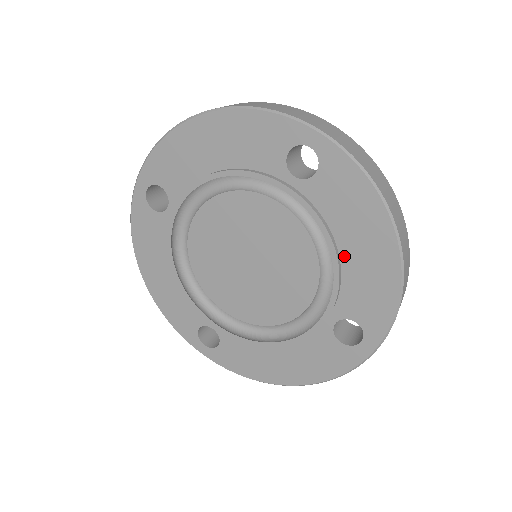
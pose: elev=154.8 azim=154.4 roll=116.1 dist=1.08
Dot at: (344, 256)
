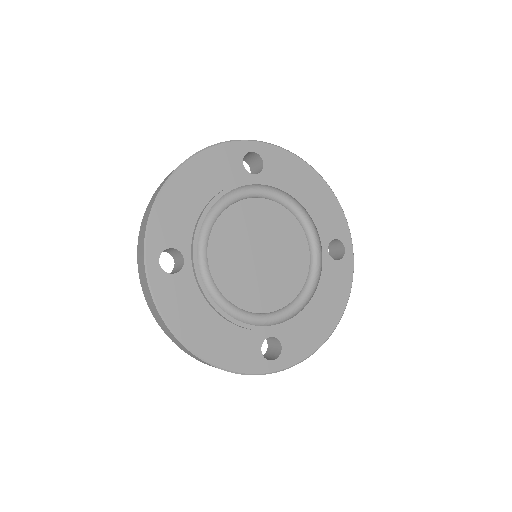
Dot at: (311, 307)
